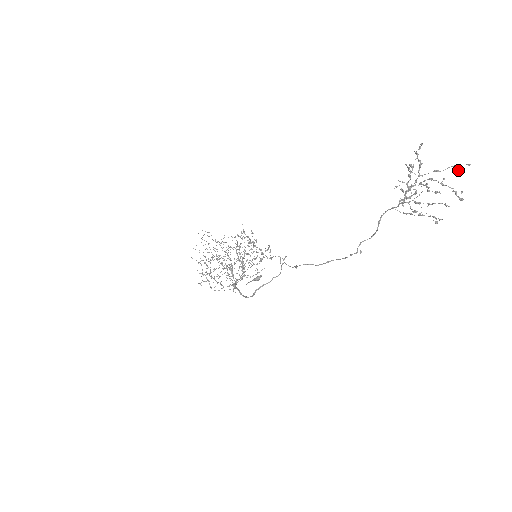
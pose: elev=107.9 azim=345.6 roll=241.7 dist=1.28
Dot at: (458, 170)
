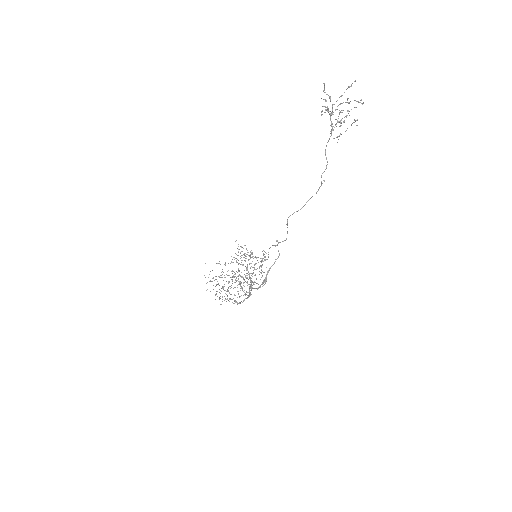
Dot at: occluded
